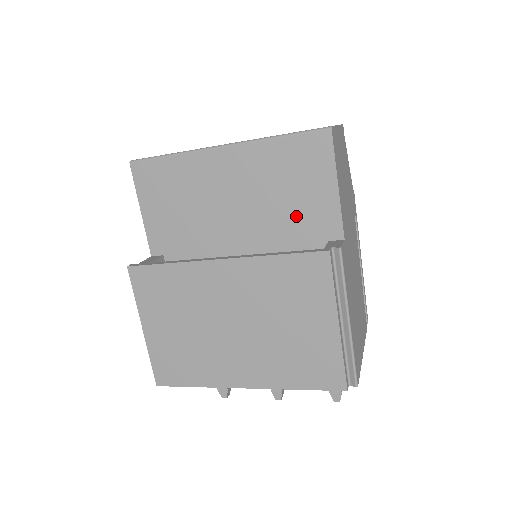
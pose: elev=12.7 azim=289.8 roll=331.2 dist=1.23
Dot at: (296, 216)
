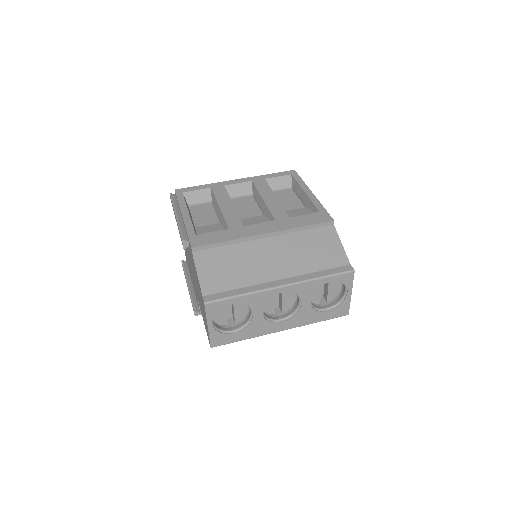
Dot at: occluded
